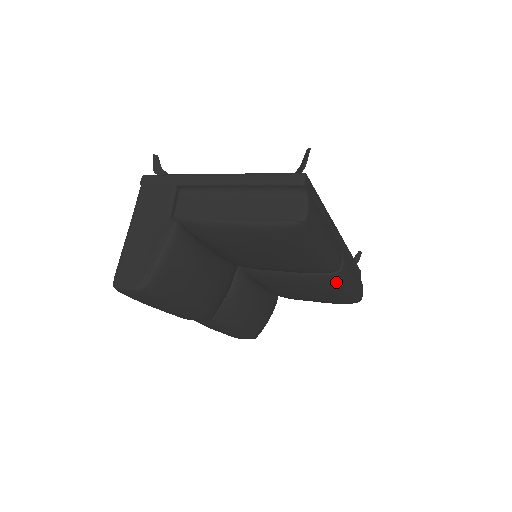
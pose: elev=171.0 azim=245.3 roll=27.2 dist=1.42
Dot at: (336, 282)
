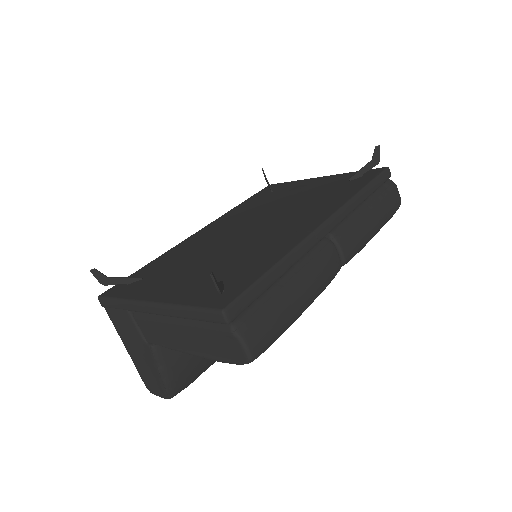
Dot at: occluded
